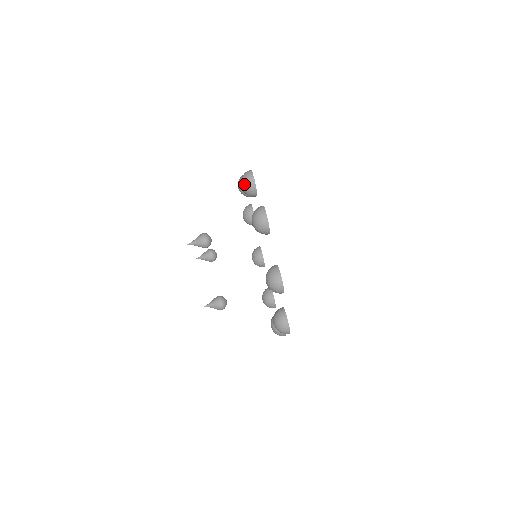
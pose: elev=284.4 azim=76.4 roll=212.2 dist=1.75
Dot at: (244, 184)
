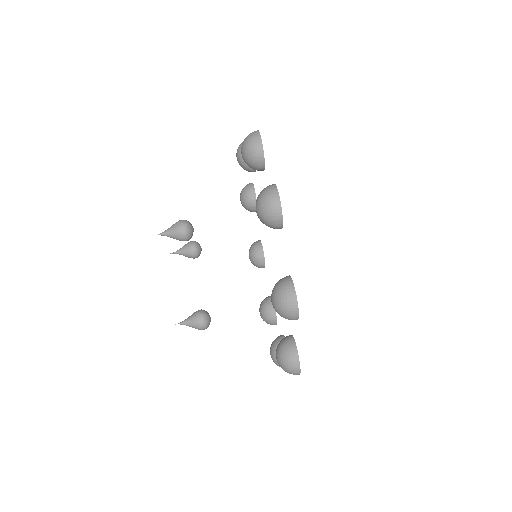
Dot at: (246, 151)
